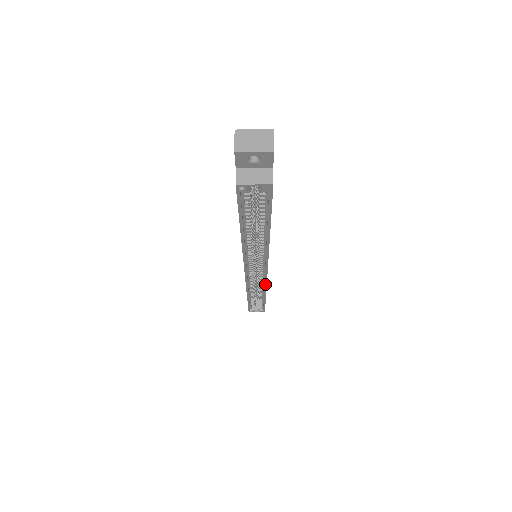
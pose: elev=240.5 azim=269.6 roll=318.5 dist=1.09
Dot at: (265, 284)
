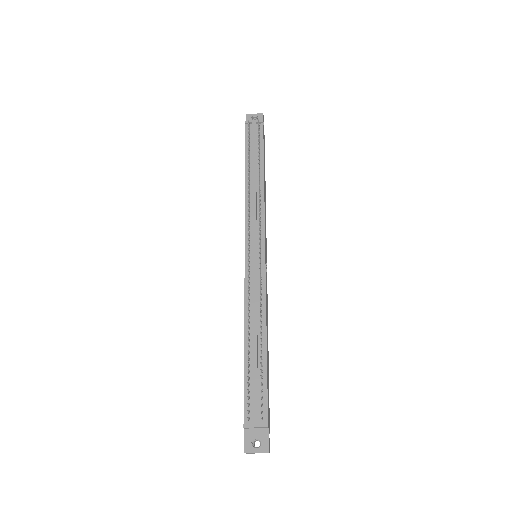
Dot at: occluded
